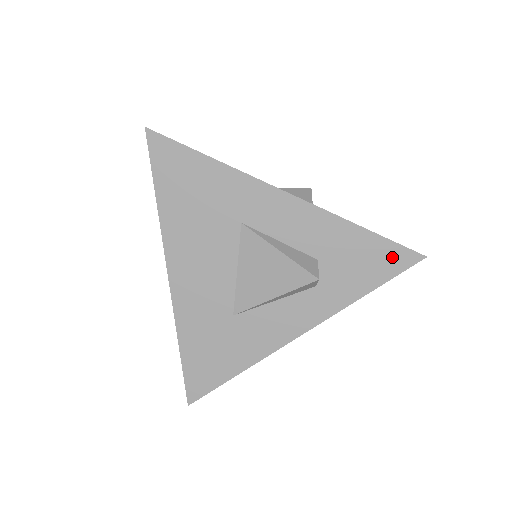
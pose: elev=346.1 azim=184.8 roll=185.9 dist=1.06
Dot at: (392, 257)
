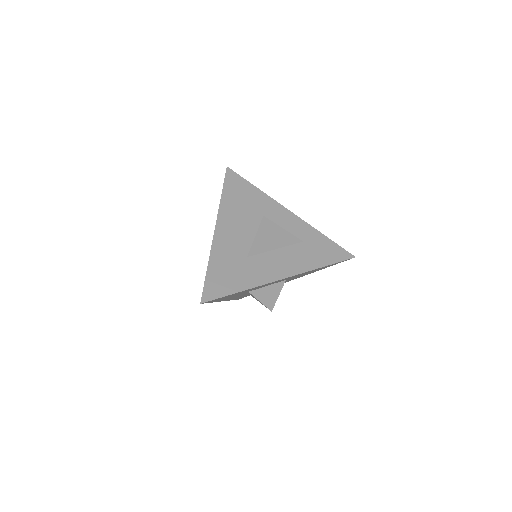
Dot at: (338, 252)
